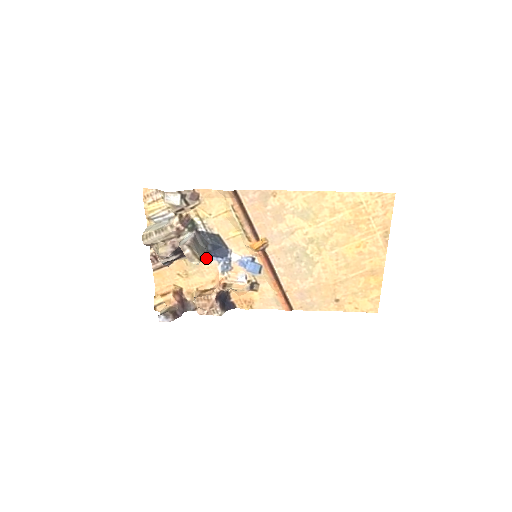
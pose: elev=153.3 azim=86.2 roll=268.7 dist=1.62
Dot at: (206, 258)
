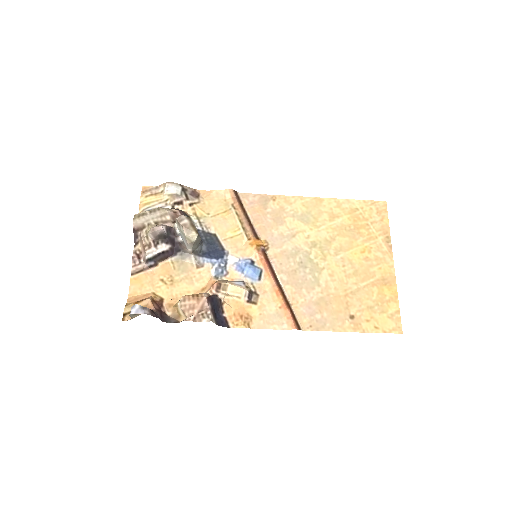
Dot at: (198, 260)
